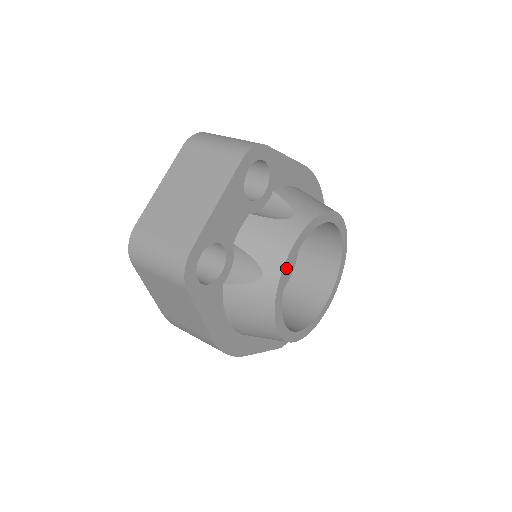
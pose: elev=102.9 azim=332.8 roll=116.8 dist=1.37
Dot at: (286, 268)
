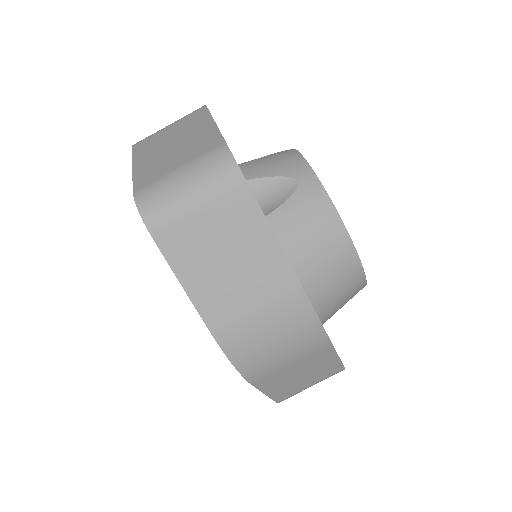
Dot at: occluded
